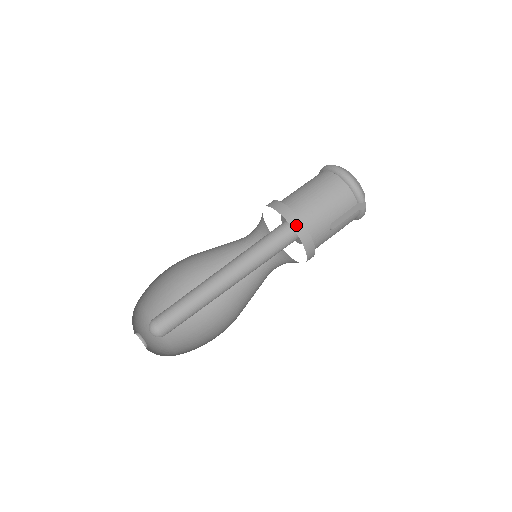
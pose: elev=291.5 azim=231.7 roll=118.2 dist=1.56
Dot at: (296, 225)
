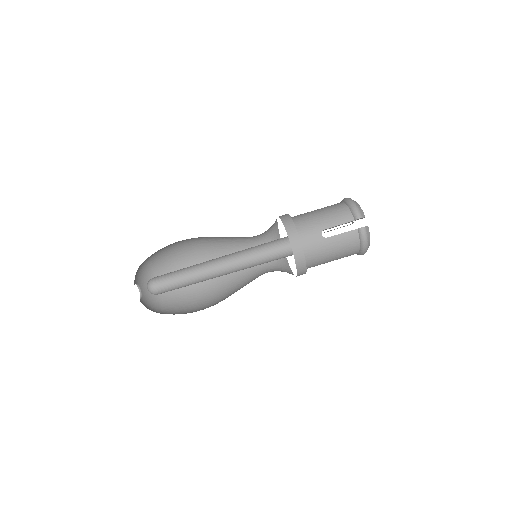
Dot at: (286, 221)
